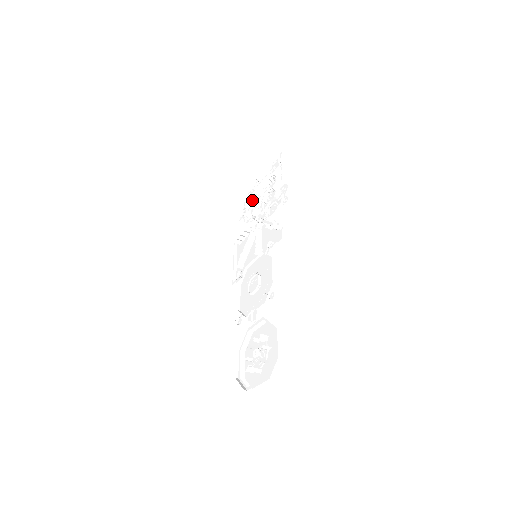
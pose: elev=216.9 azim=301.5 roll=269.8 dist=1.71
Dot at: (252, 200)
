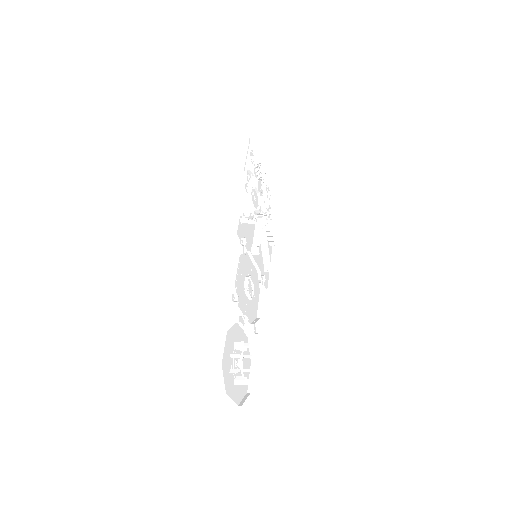
Dot at: occluded
